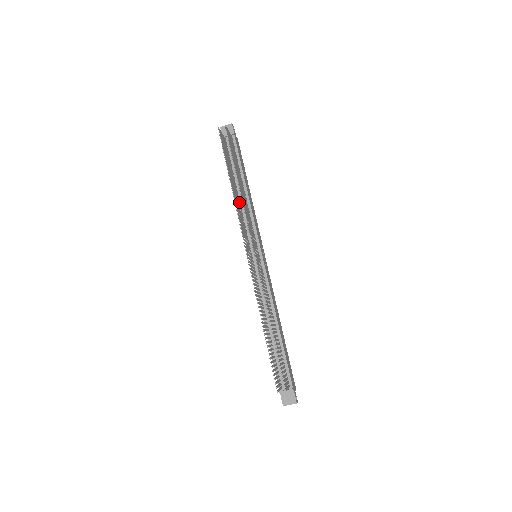
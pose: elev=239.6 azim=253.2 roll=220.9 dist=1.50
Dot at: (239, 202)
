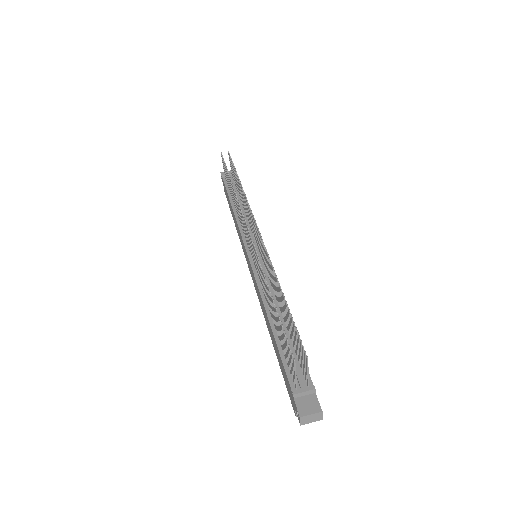
Dot at: occluded
